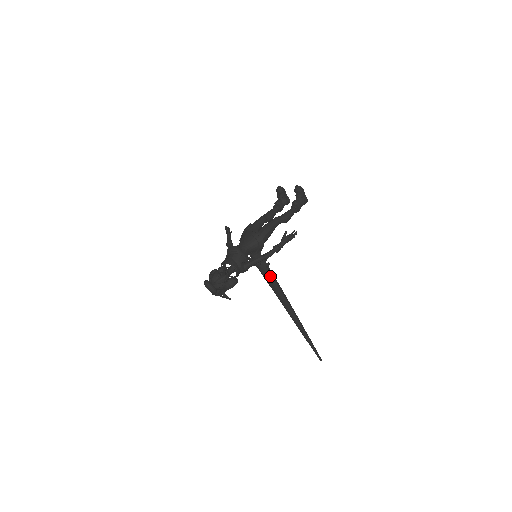
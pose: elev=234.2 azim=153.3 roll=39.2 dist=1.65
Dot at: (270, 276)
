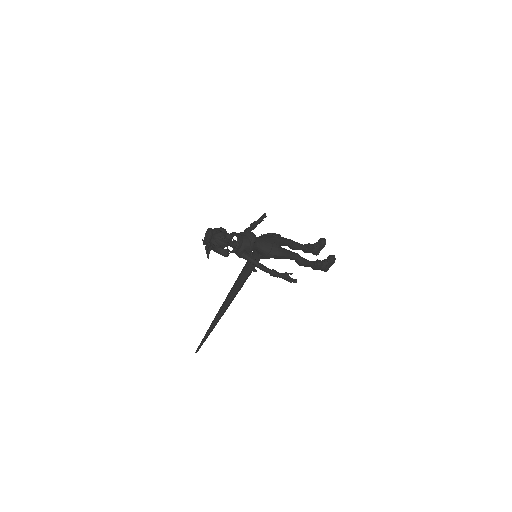
Dot at: (245, 276)
